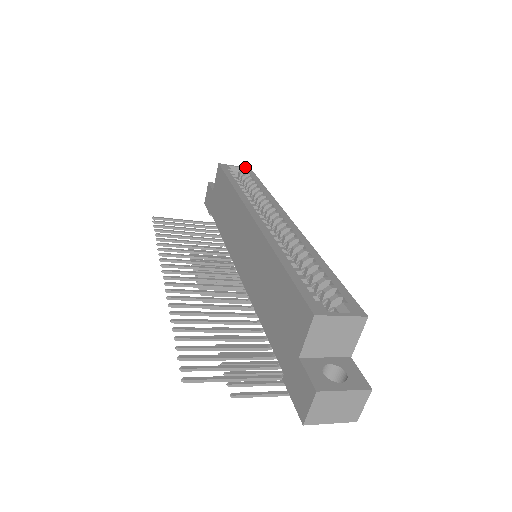
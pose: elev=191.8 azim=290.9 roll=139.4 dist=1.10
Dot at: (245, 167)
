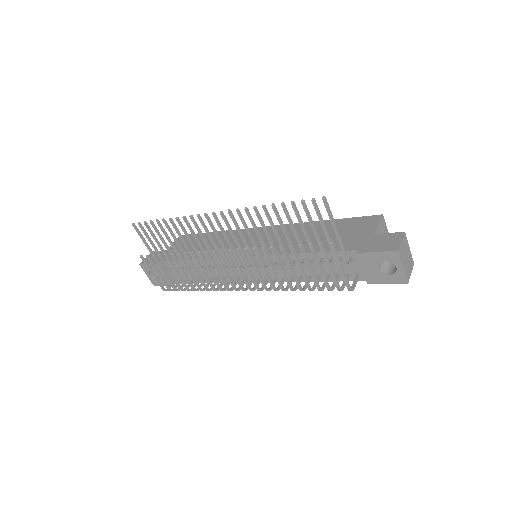
Dot at: occluded
